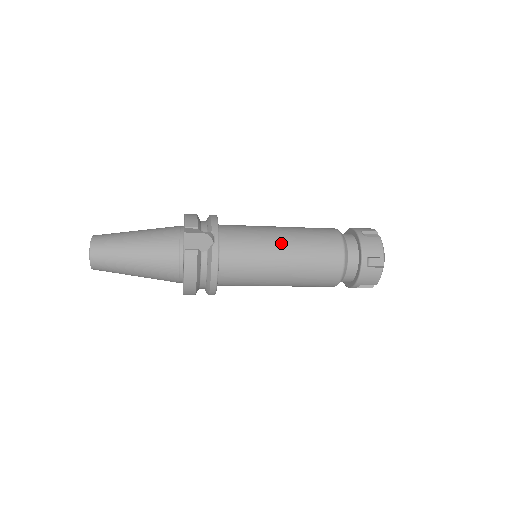
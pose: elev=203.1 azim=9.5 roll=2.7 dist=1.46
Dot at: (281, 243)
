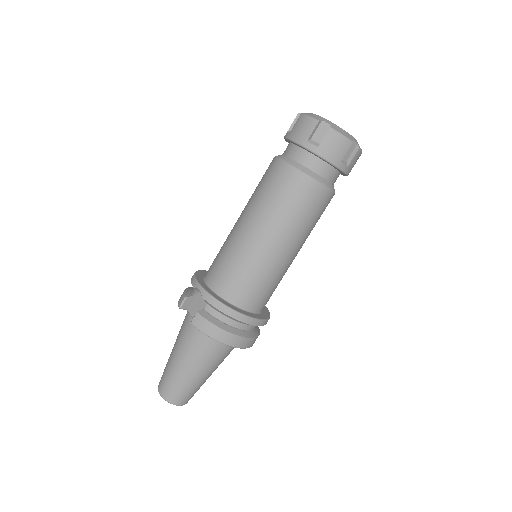
Dot at: (243, 227)
